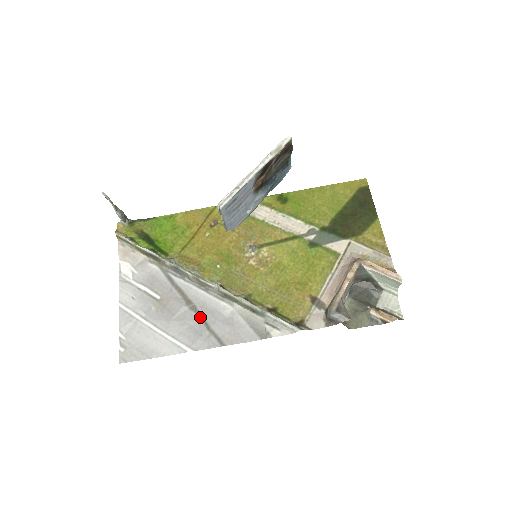
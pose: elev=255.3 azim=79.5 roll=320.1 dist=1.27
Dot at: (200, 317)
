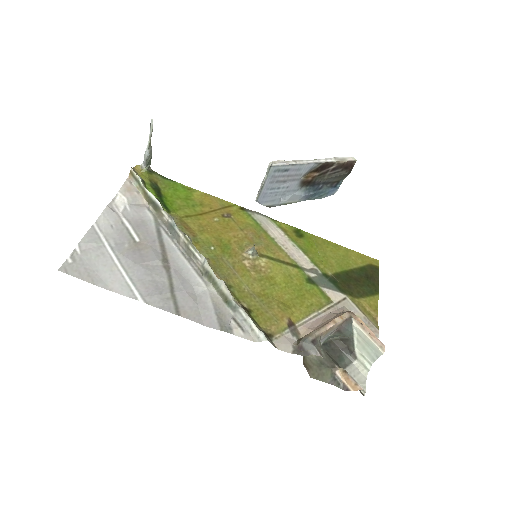
Dot at: (169, 278)
